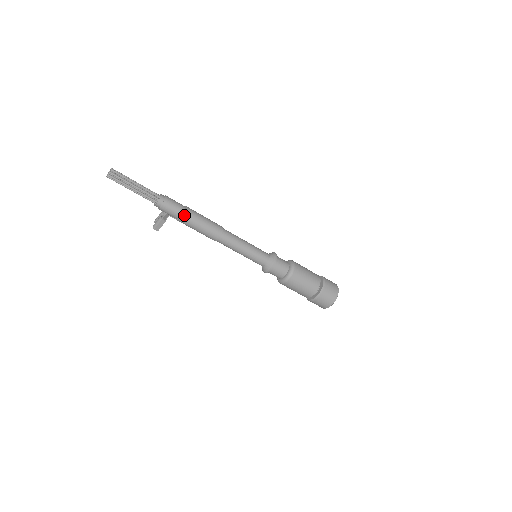
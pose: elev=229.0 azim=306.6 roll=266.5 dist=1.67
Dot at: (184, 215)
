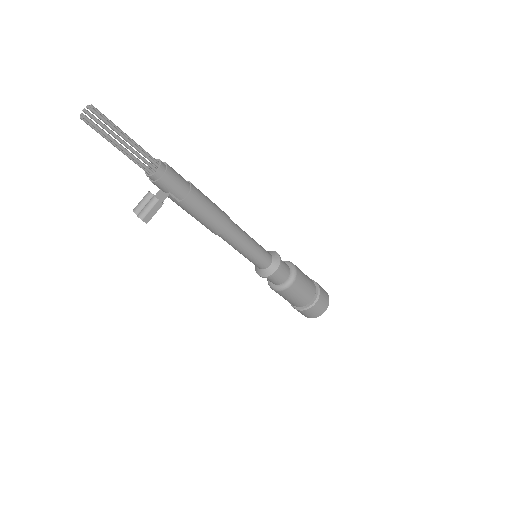
Dot at: (192, 191)
